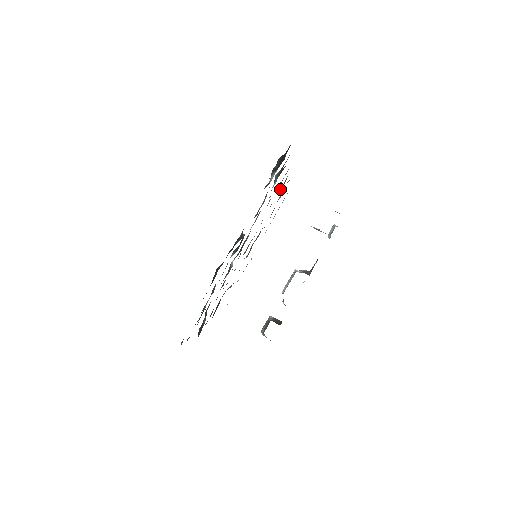
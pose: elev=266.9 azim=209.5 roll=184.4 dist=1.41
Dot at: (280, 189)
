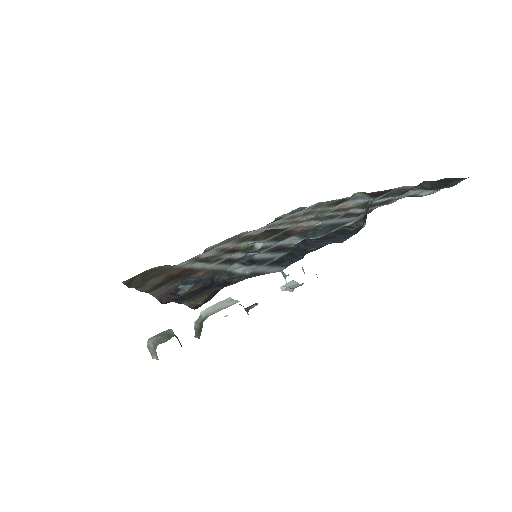
Dot at: (310, 208)
